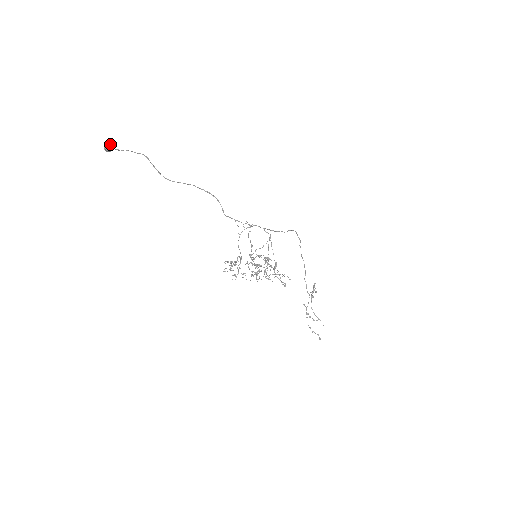
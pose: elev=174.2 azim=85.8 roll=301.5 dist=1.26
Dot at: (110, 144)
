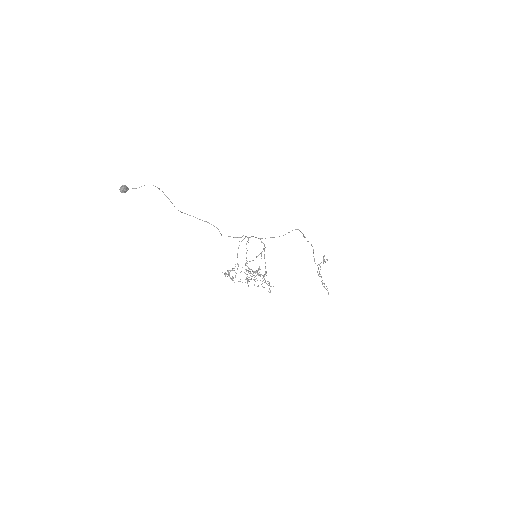
Dot at: (124, 189)
